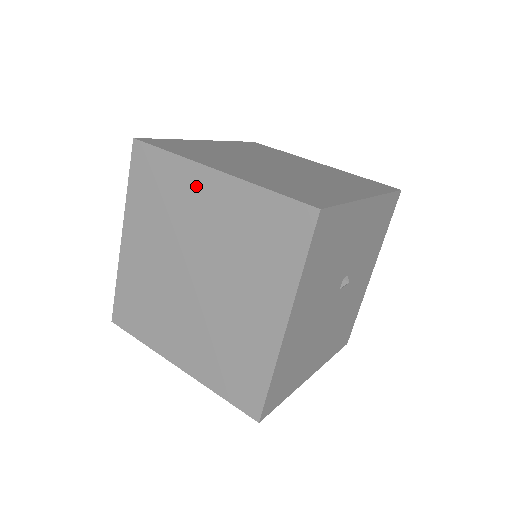
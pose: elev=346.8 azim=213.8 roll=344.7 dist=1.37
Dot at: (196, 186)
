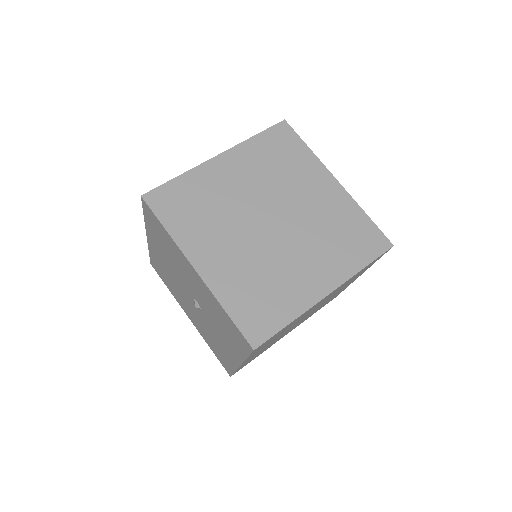
Dot at: (216, 174)
